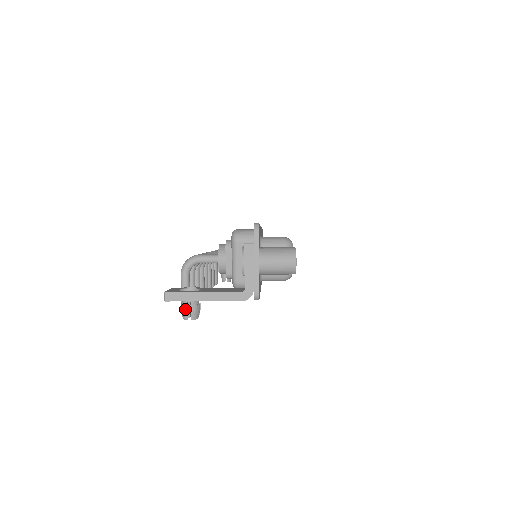
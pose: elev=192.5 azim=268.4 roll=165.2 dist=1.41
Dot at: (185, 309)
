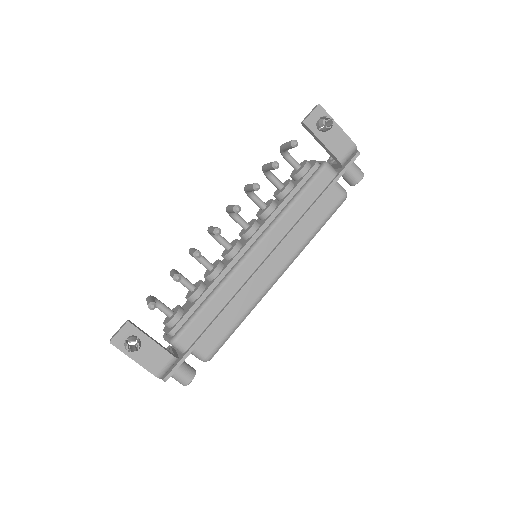
Dot at: occluded
